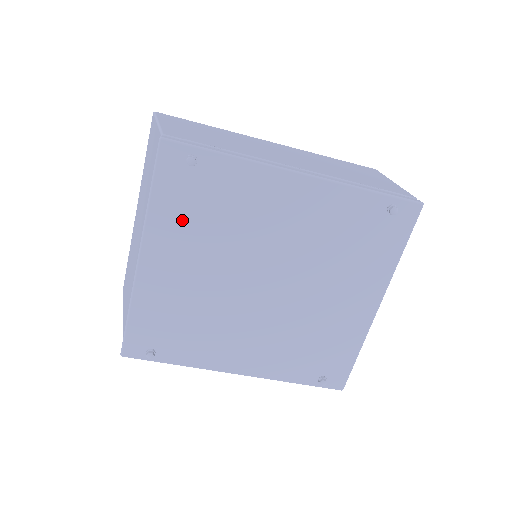
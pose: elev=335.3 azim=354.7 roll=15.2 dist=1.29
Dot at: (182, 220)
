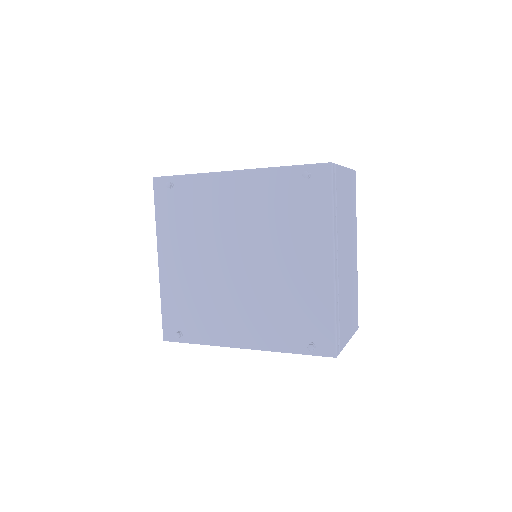
Dot at: (175, 227)
